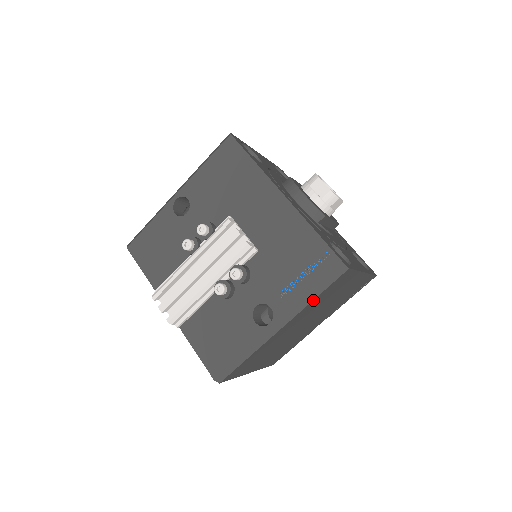
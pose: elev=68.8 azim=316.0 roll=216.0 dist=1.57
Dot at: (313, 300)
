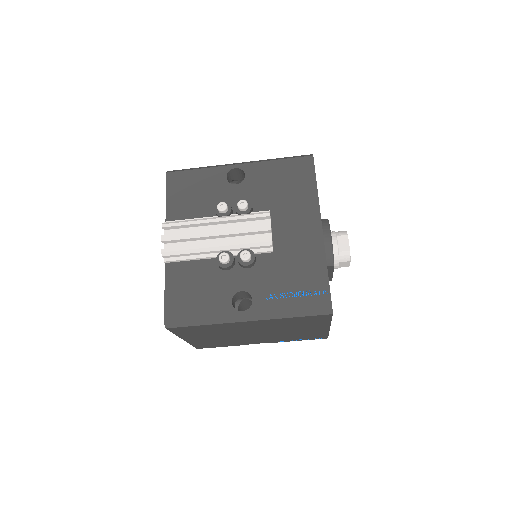
Dot at: (289, 318)
